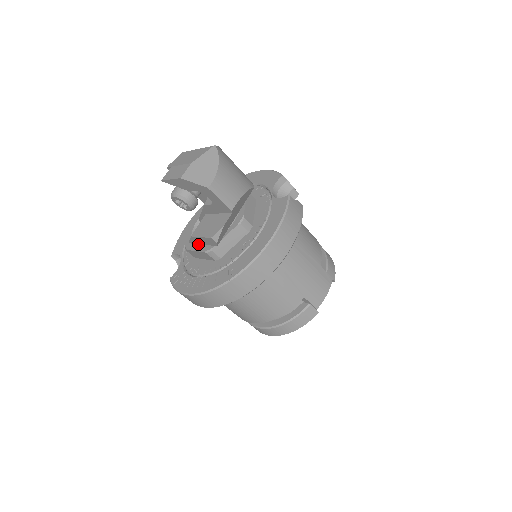
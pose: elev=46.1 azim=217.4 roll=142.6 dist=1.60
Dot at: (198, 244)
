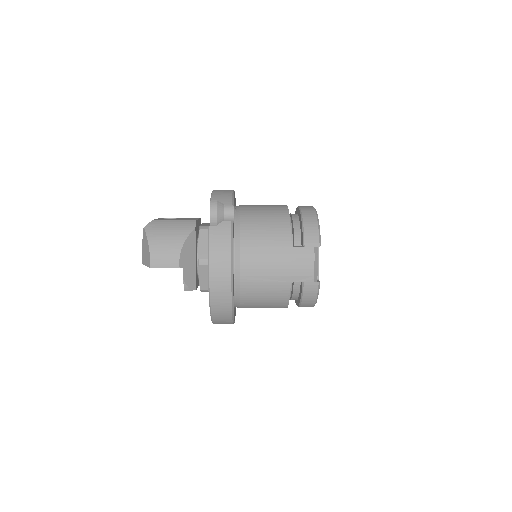
Dot at: occluded
